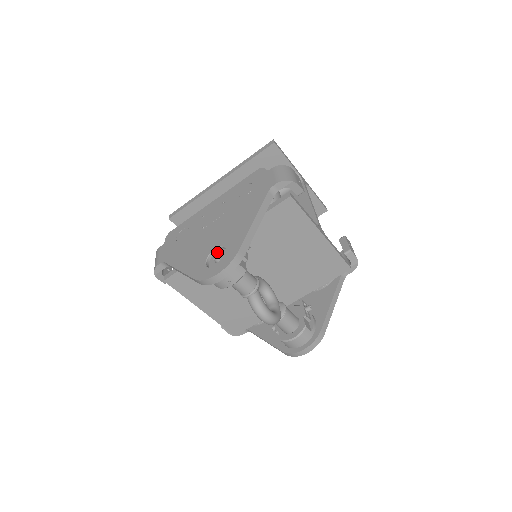
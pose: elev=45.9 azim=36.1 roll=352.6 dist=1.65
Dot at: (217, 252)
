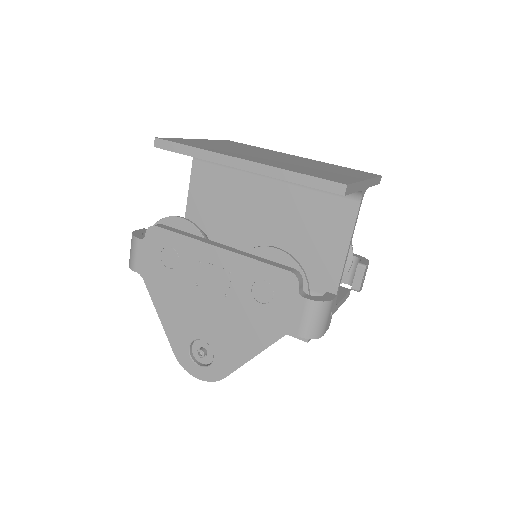
Dot at: (204, 342)
